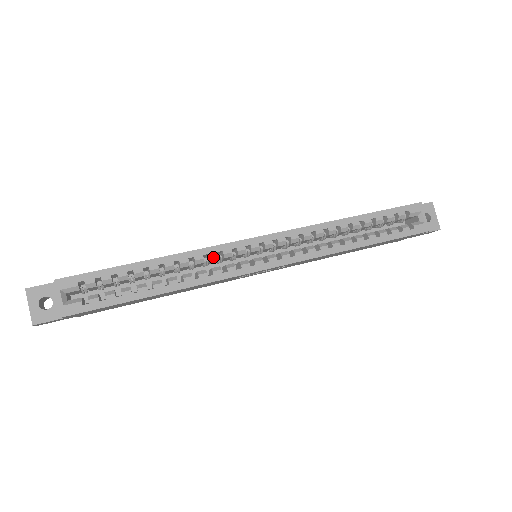
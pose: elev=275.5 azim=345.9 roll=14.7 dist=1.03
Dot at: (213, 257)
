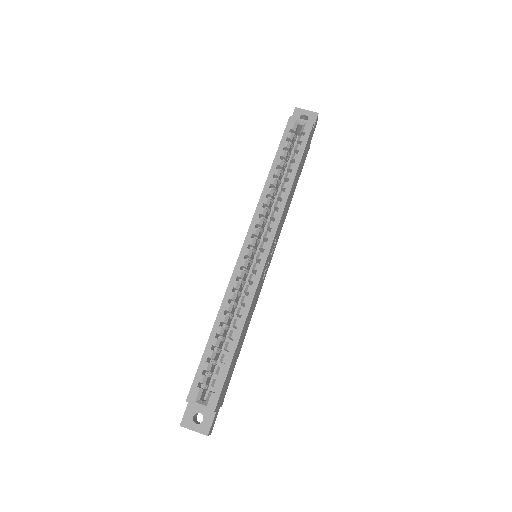
Dot at: (237, 285)
